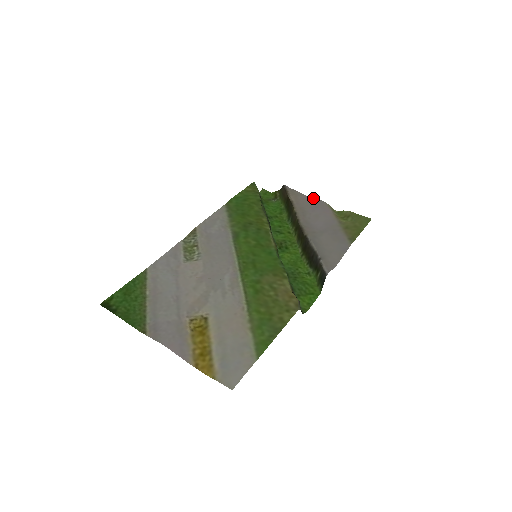
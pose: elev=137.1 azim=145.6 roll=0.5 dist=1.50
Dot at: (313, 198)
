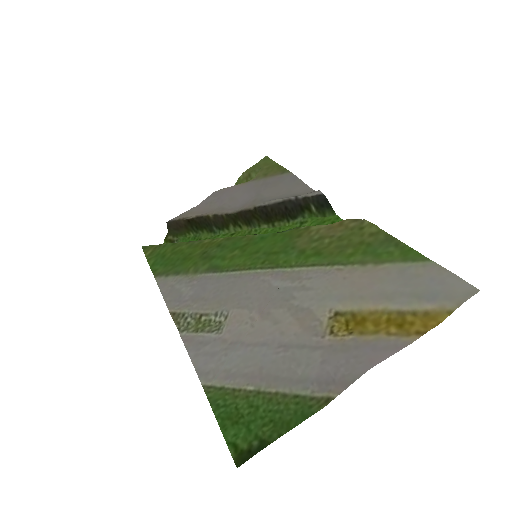
Dot at: (204, 200)
